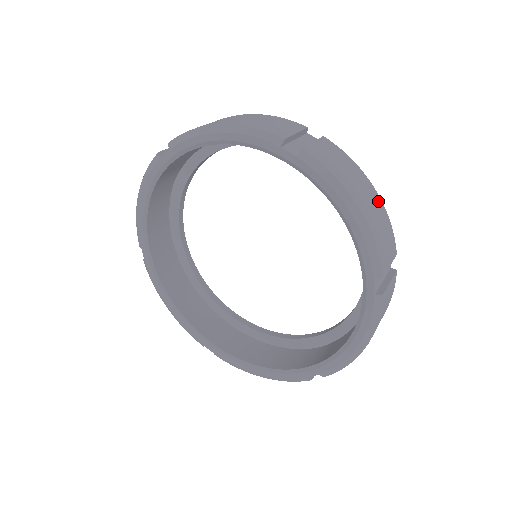
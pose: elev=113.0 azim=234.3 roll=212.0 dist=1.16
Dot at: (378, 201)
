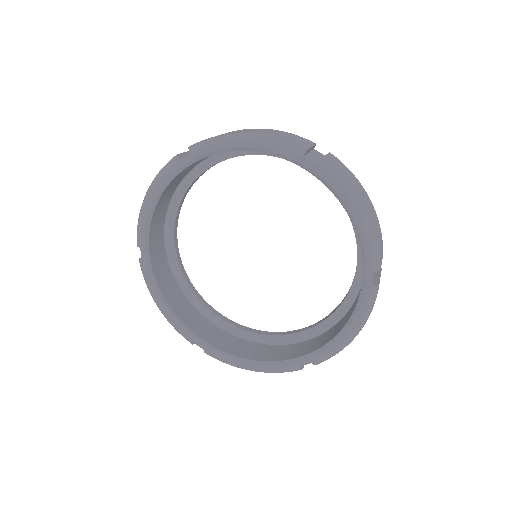
Dot at: occluded
